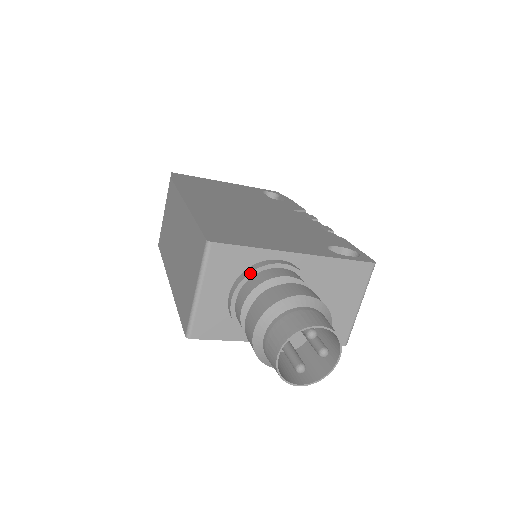
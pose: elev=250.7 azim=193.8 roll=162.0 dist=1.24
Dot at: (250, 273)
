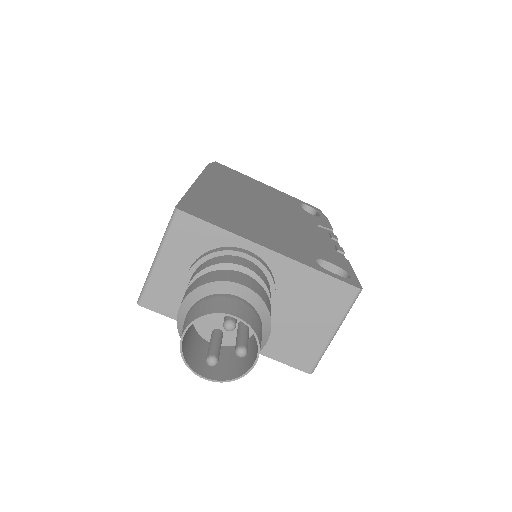
Dot at: (211, 254)
